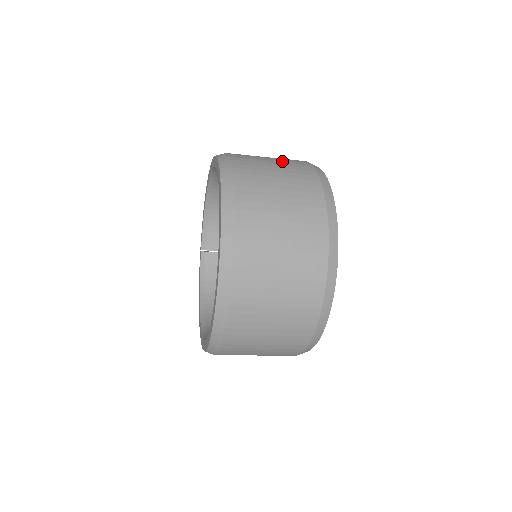
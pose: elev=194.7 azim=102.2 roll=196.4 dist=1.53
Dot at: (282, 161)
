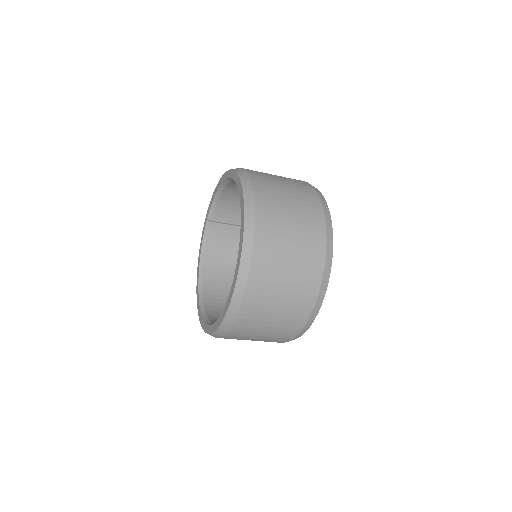
Dot at: (299, 203)
